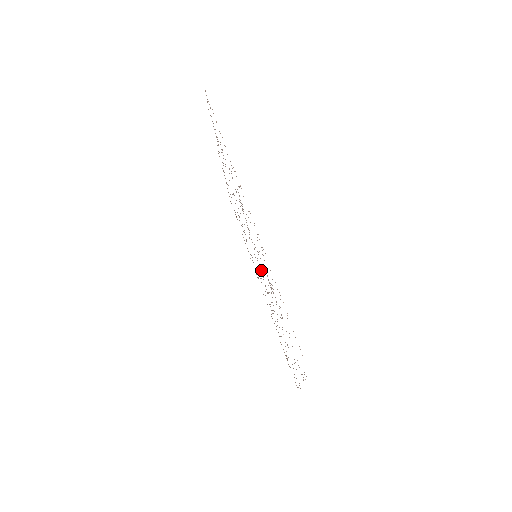
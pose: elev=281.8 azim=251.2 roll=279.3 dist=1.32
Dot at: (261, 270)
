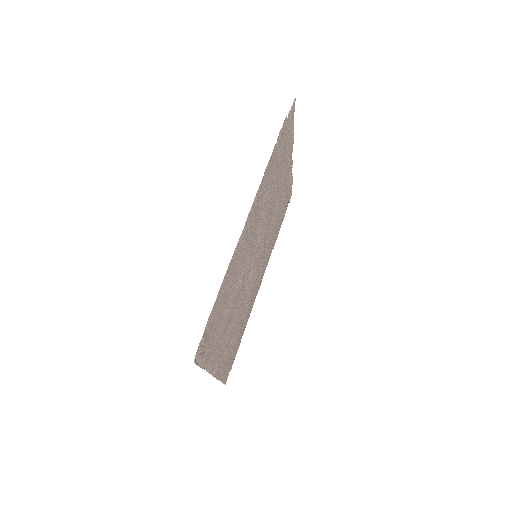
Dot at: (250, 269)
